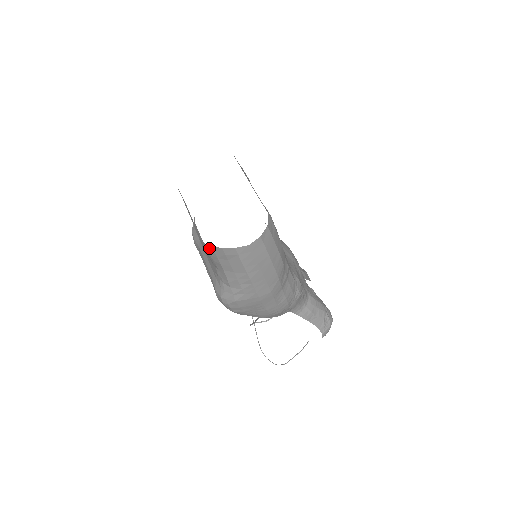
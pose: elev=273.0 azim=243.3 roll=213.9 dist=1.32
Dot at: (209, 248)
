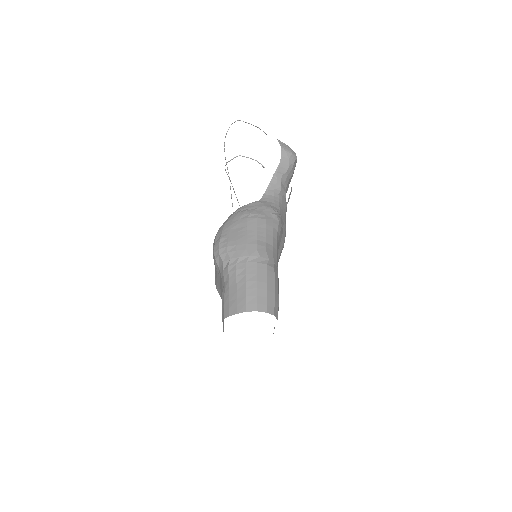
Dot at: occluded
